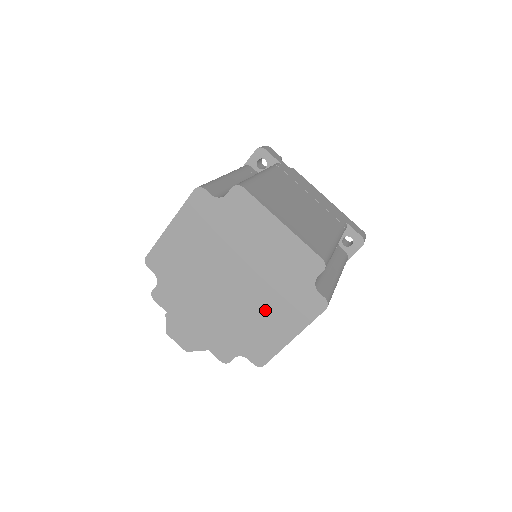
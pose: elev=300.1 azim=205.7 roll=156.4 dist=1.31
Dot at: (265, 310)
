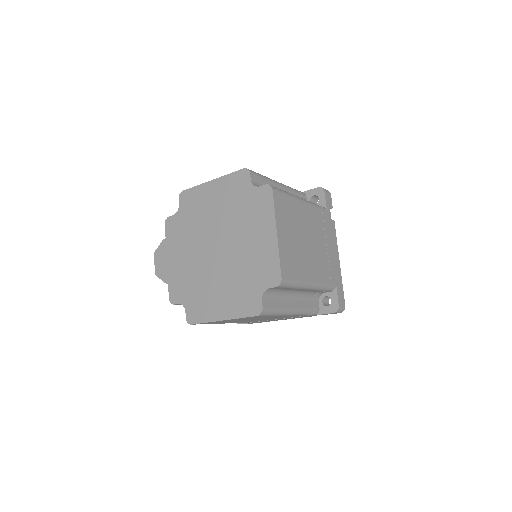
Dot at: (221, 285)
